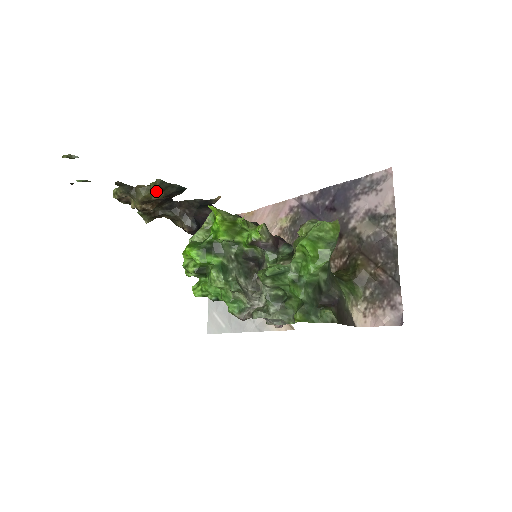
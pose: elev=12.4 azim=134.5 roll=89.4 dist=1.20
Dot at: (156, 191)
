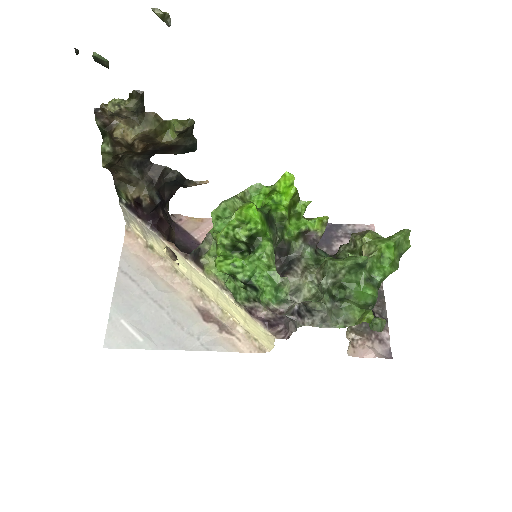
Dot at: (183, 131)
